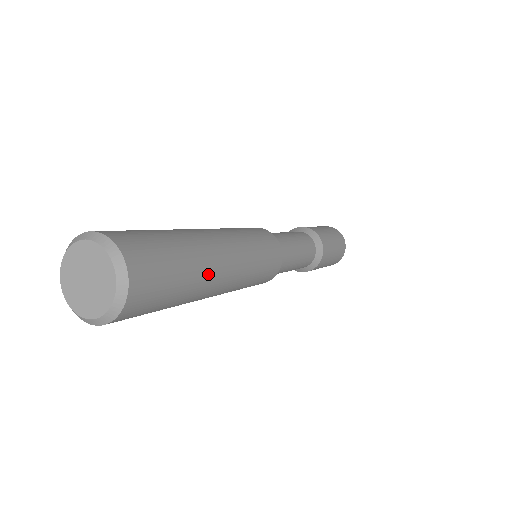
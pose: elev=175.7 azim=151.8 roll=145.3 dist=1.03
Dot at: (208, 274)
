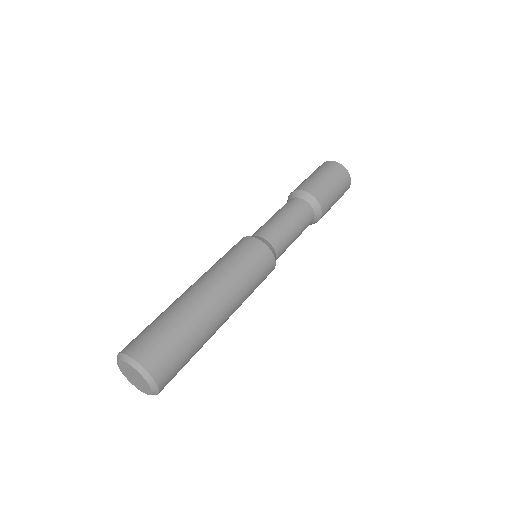
Dot at: (211, 335)
